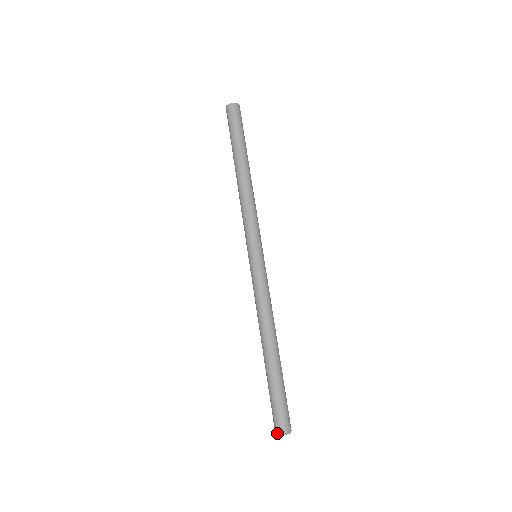
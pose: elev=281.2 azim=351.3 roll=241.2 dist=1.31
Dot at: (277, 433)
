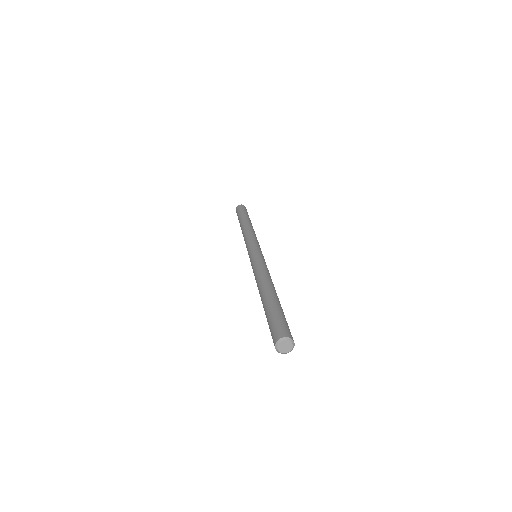
Dot at: occluded
